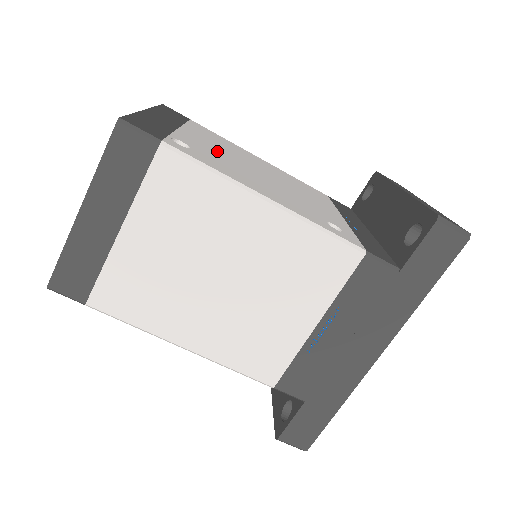
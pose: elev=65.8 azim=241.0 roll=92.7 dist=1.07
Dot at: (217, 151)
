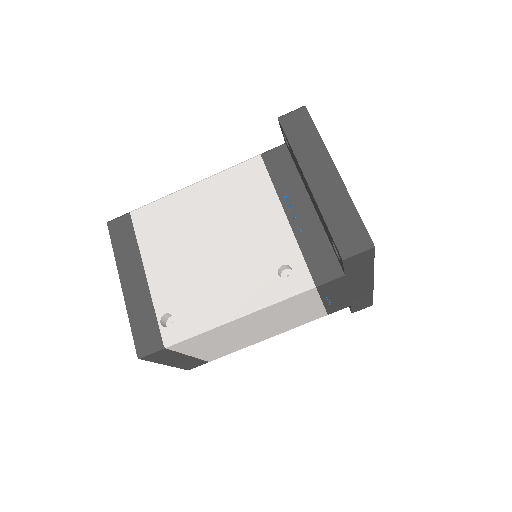
Dot at: (179, 271)
